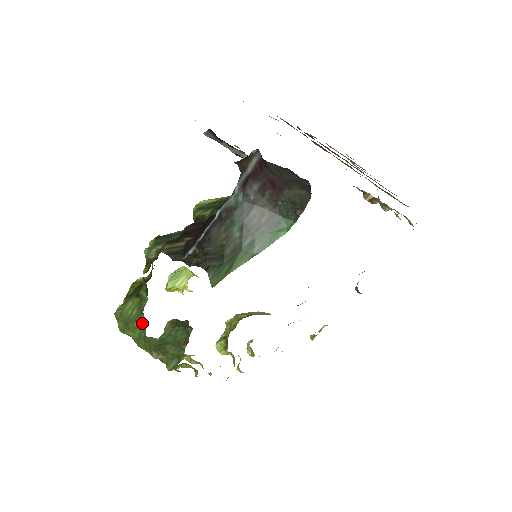
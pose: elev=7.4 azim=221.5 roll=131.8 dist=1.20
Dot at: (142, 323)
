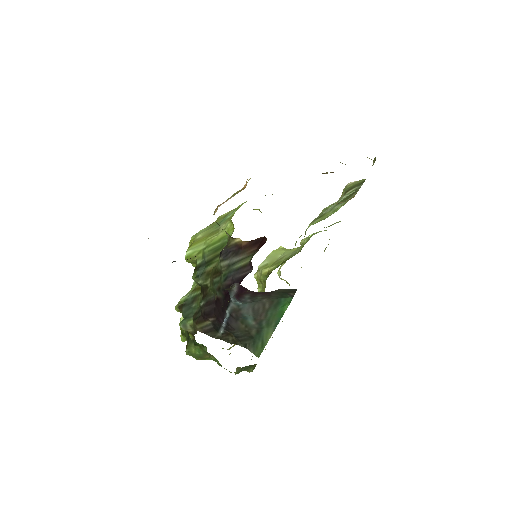
Dot at: (212, 356)
